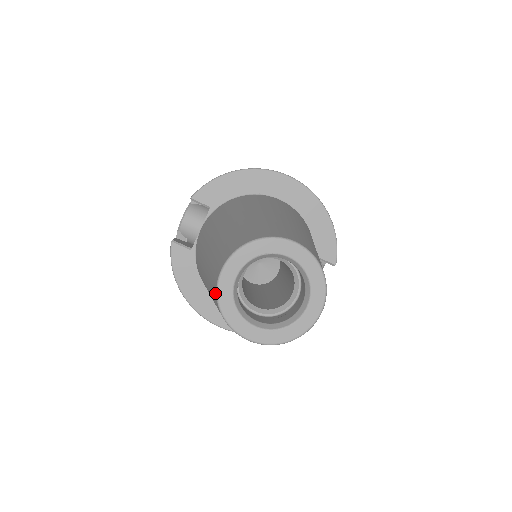
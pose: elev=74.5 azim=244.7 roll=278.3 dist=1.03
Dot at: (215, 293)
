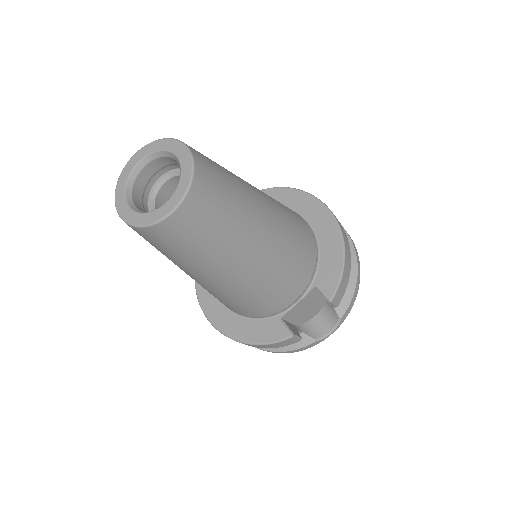
Dot at: occluded
